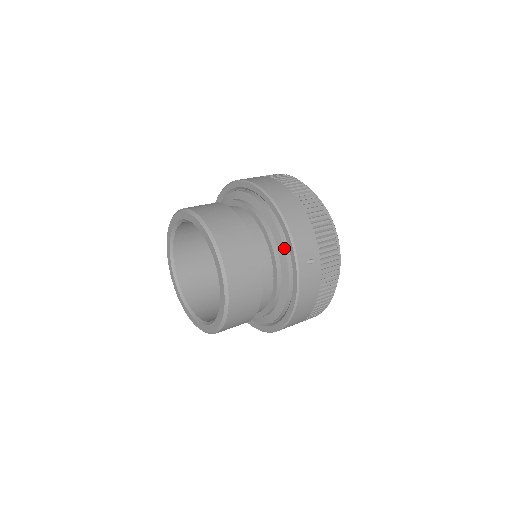
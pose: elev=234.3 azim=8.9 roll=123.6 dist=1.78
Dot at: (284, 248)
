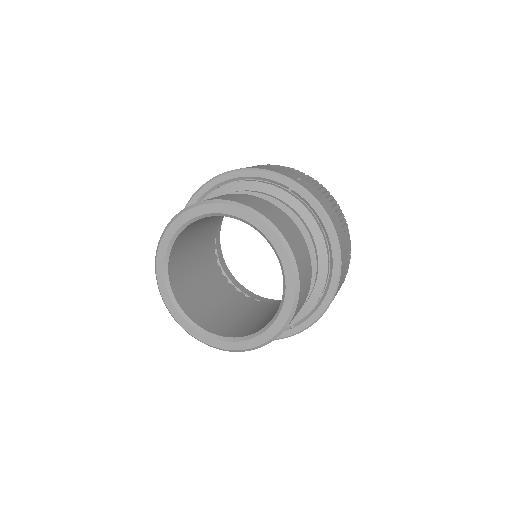
Dot at: (271, 185)
